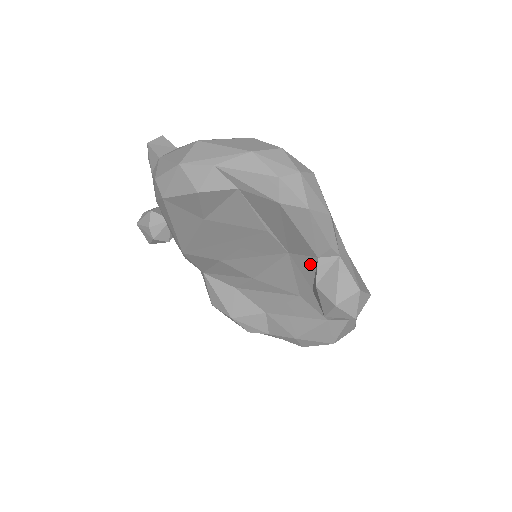
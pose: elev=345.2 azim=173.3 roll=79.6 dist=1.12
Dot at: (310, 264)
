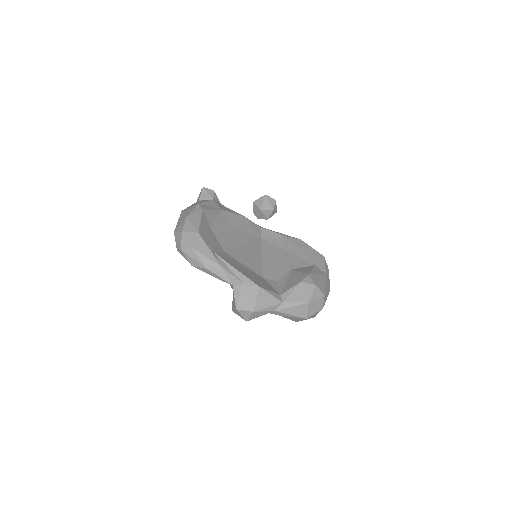
Dot at: occluded
